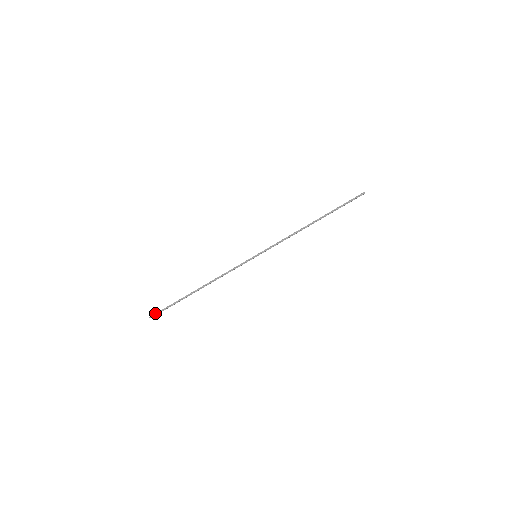
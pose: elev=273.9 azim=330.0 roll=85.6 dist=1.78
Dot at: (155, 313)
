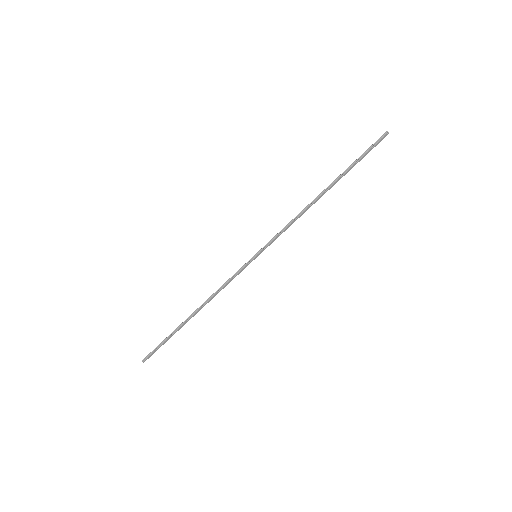
Dot at: (148, 354)
